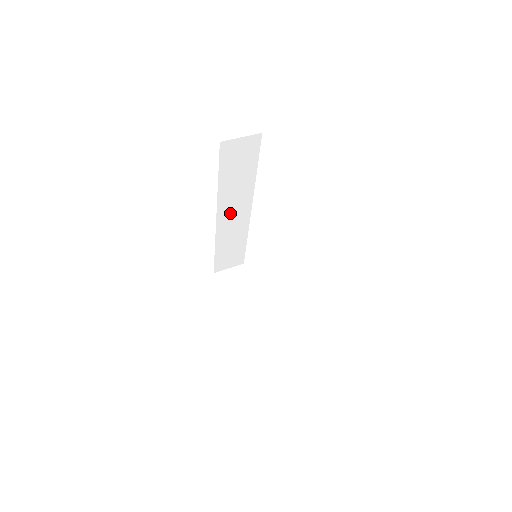
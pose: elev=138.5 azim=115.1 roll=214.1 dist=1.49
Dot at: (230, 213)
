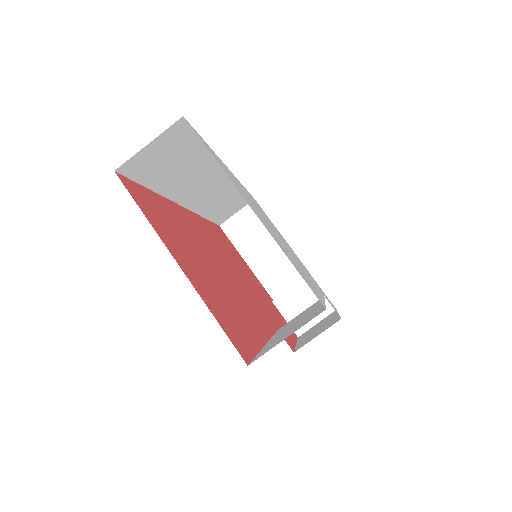
Dot at: (200, 192)
